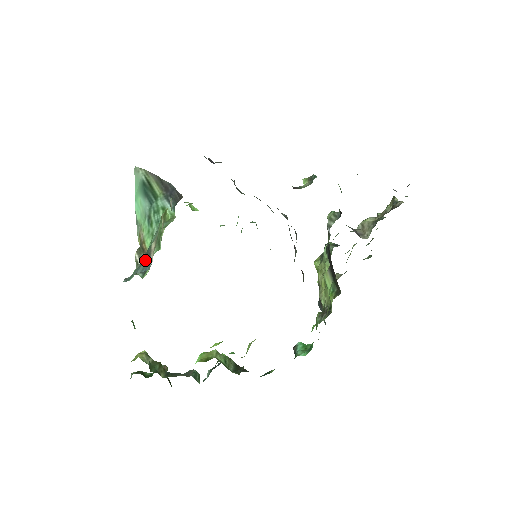
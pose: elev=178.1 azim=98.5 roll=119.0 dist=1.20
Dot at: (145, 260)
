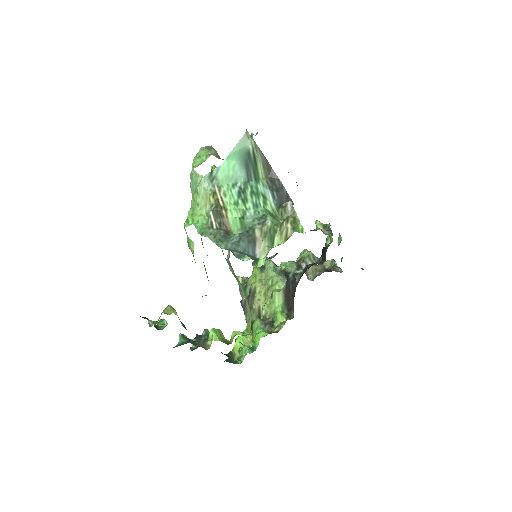
Dot at: (247, 242)
